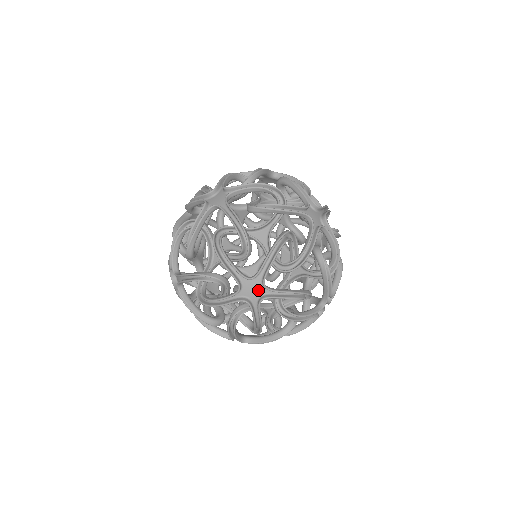
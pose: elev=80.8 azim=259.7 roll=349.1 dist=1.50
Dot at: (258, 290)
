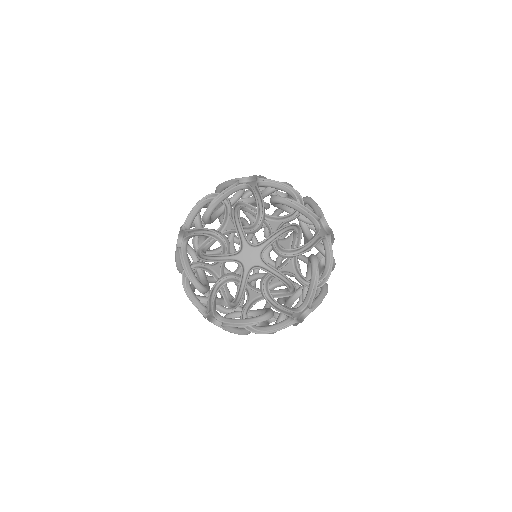
Dot at: (254, 259)
